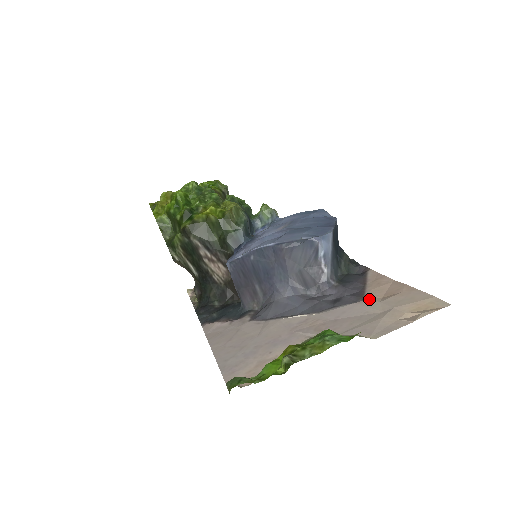
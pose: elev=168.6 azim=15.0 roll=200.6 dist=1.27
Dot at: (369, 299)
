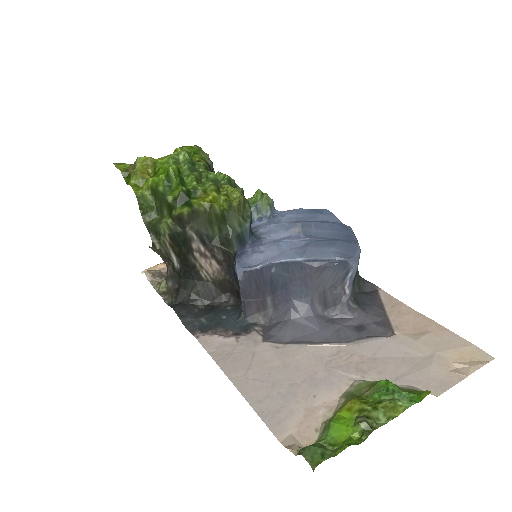
Dot at: (401, 334)
